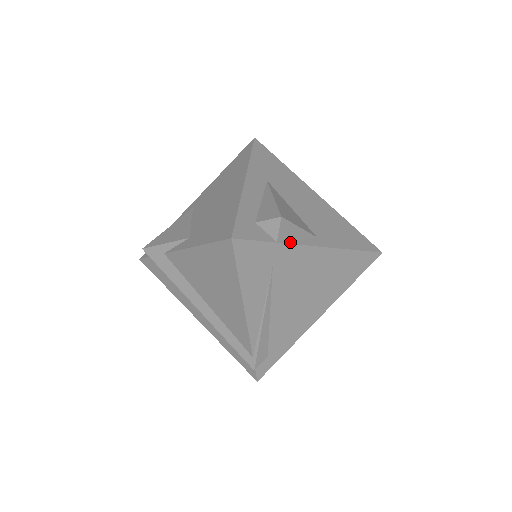
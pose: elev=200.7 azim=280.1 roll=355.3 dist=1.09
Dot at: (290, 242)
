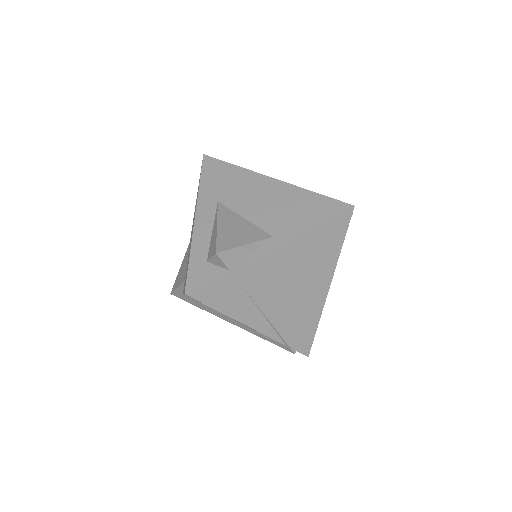
Dot at: (243, 262)
